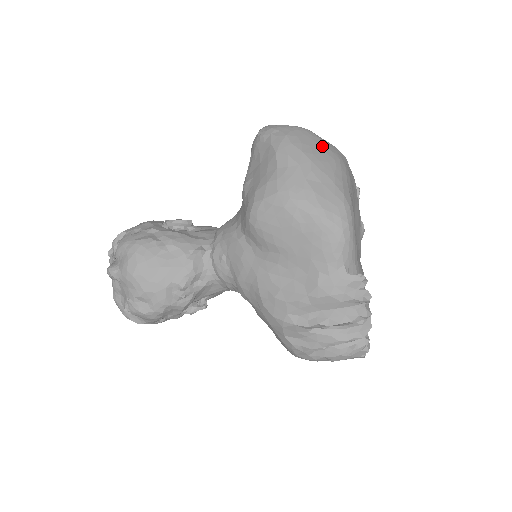
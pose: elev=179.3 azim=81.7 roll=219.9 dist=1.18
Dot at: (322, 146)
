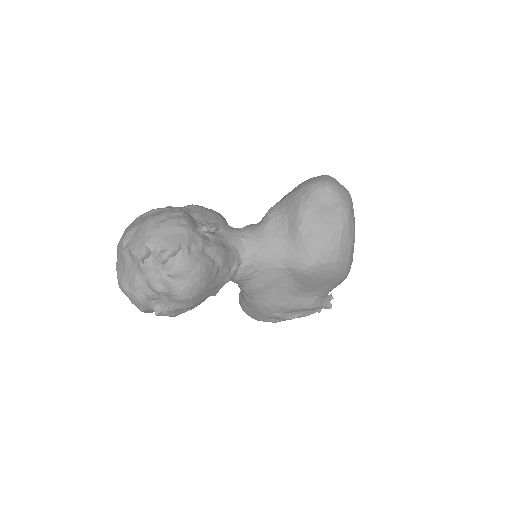
Dot at: occluded
